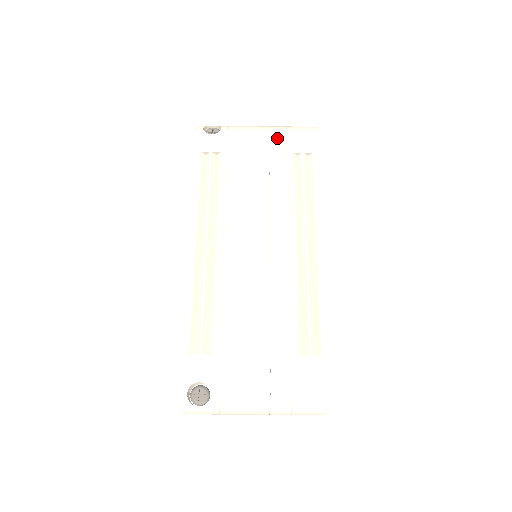
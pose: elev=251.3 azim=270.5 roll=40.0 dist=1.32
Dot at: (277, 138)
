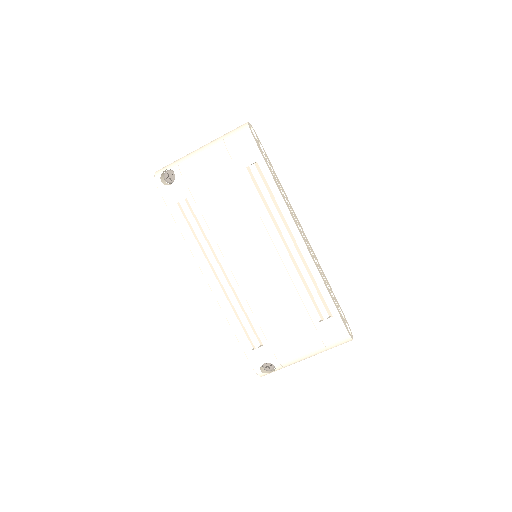
Dot at: (222, 162)
